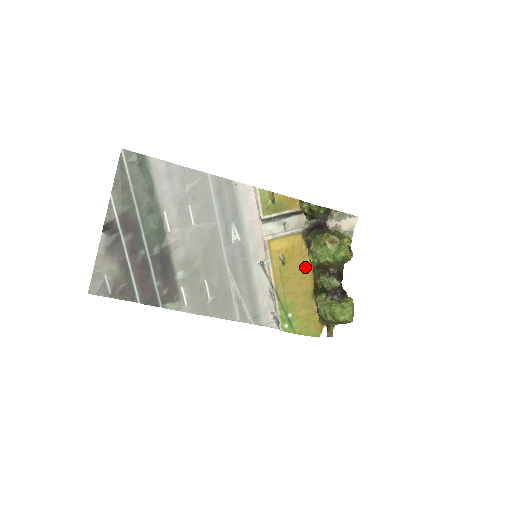
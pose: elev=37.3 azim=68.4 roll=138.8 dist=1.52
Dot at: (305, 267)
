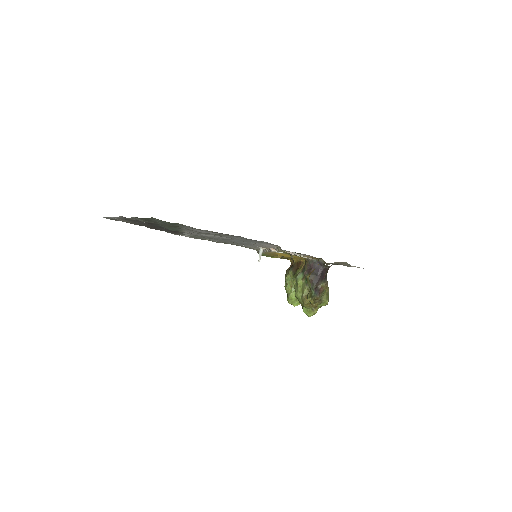
Dot at: occluded
